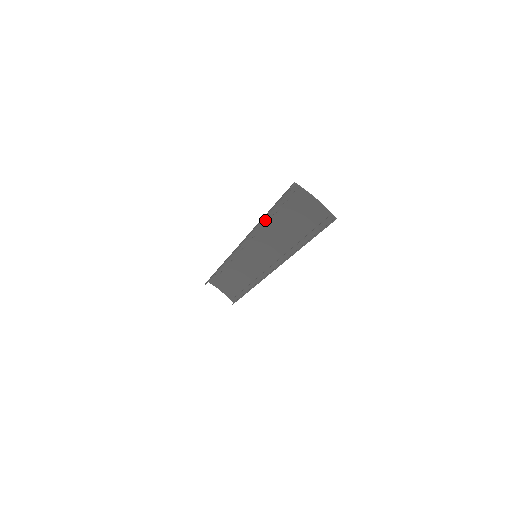
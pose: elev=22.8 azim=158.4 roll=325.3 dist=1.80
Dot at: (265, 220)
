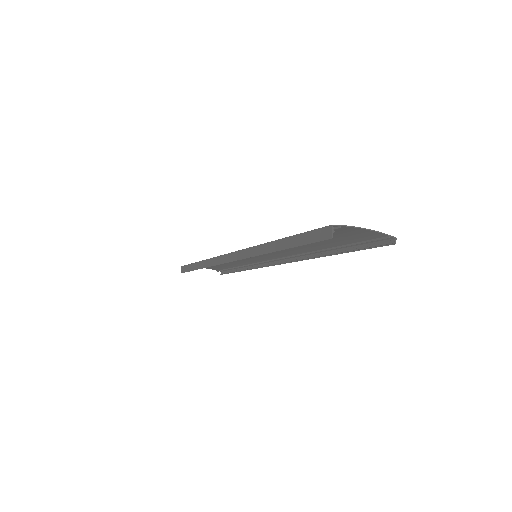
Dot at: occluded
